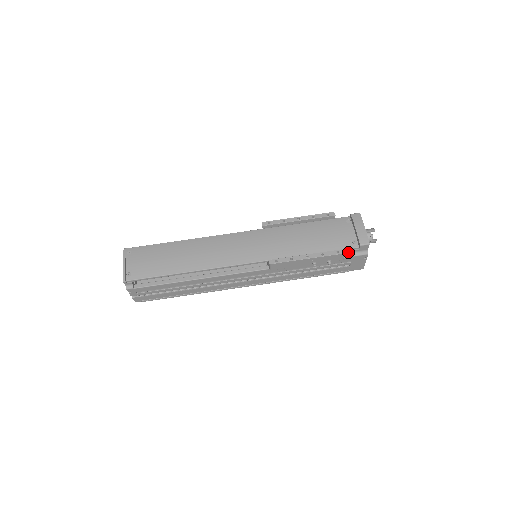
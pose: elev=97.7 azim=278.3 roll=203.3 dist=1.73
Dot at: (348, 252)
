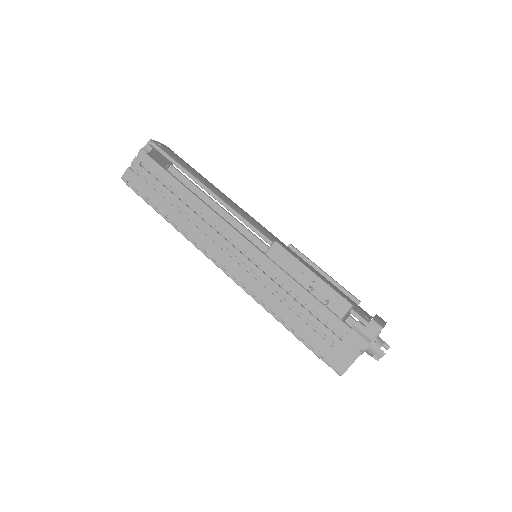
Dot at: occluded
